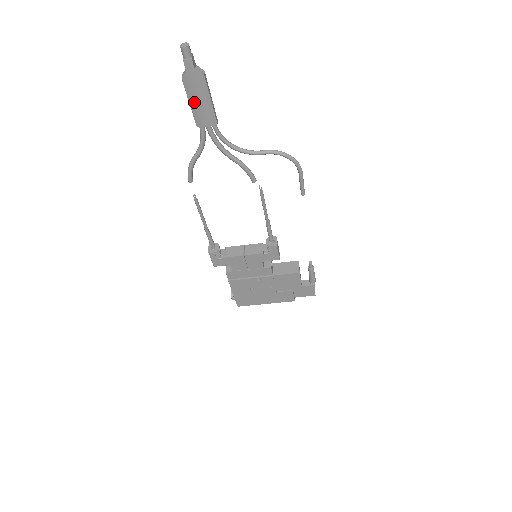
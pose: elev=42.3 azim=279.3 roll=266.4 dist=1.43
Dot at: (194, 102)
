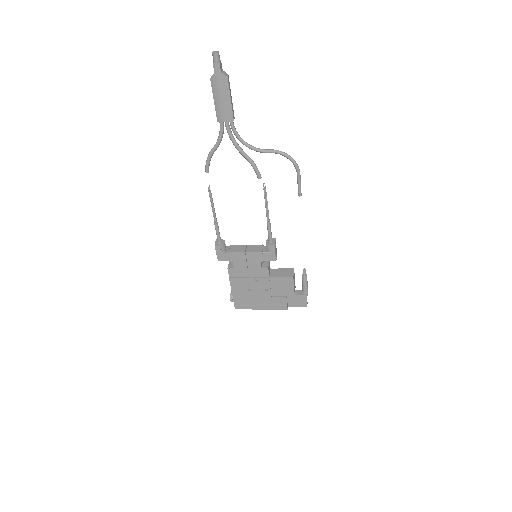
Dot at: (217, 99)
